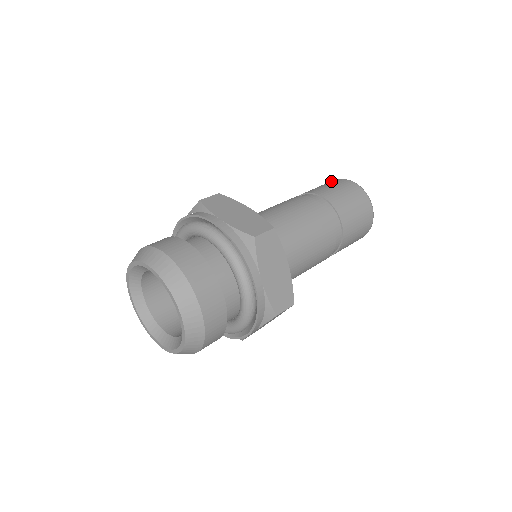
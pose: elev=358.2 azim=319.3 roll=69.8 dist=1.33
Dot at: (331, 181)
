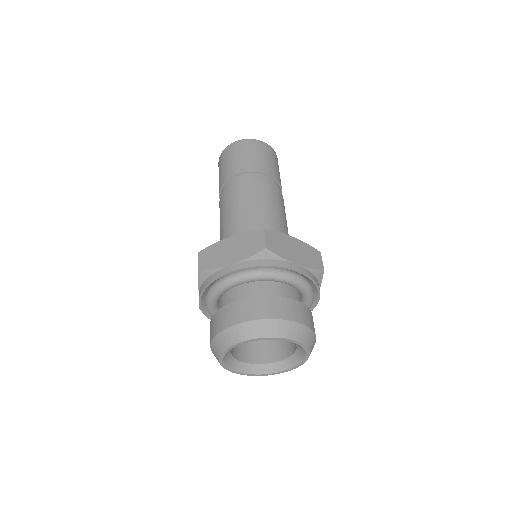
Dot at: (248, 144)
